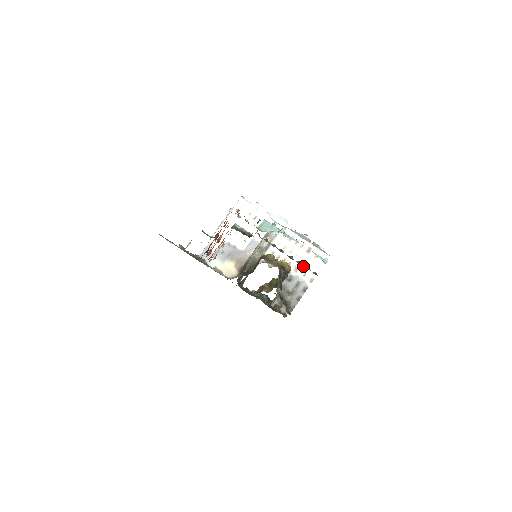
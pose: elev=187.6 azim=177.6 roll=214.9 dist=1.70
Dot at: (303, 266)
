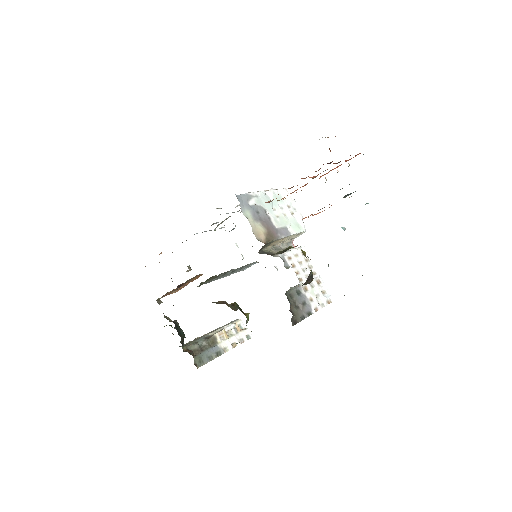
Dot at: (312, 291)
